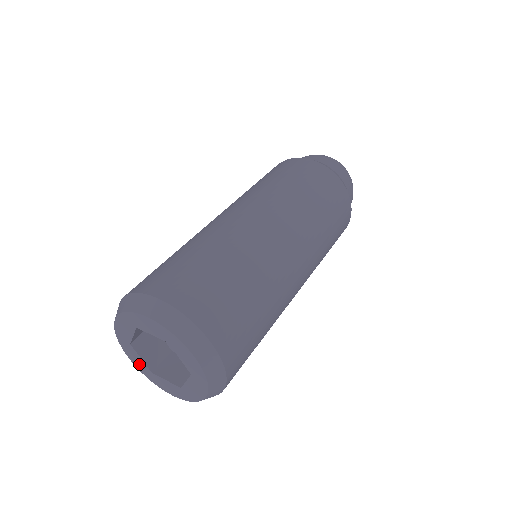
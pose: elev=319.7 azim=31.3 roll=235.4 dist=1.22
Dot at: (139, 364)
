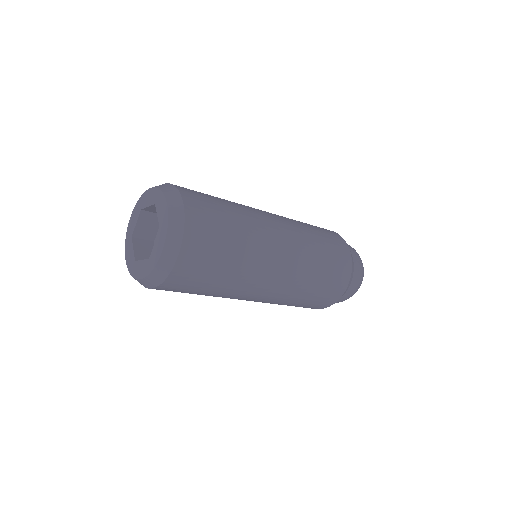
Dot at: (130, 259)
